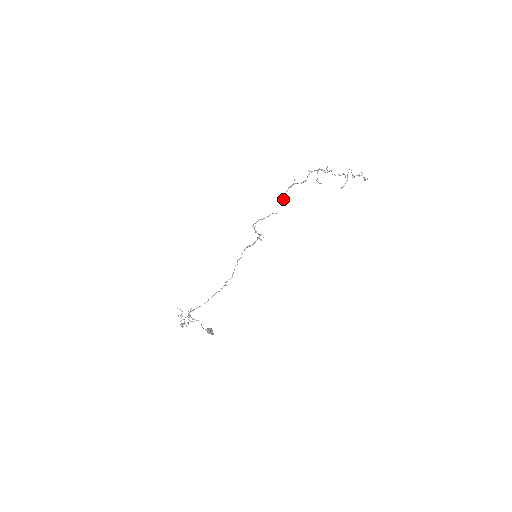
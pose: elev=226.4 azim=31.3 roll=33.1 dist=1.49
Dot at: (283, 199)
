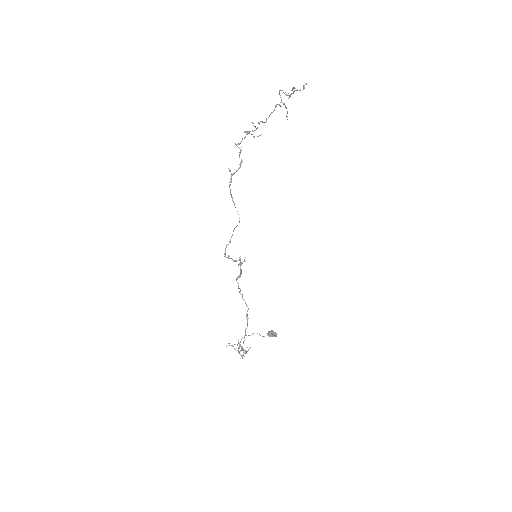
Dot at: (233, 202)
